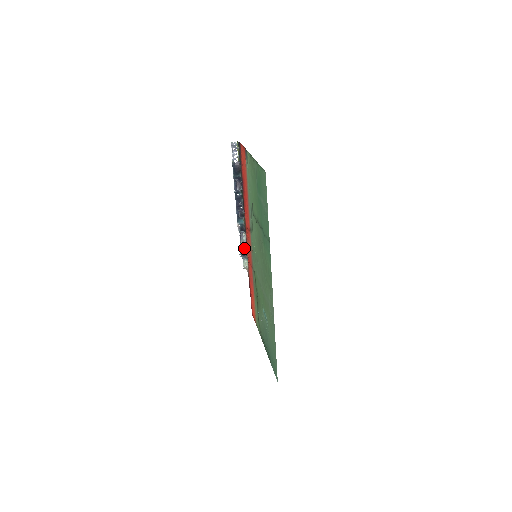
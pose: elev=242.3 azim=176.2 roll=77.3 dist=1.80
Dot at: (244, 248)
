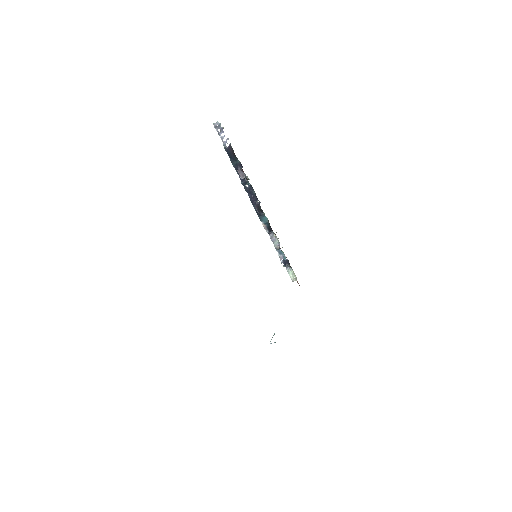
Dot at: (284, 254)
